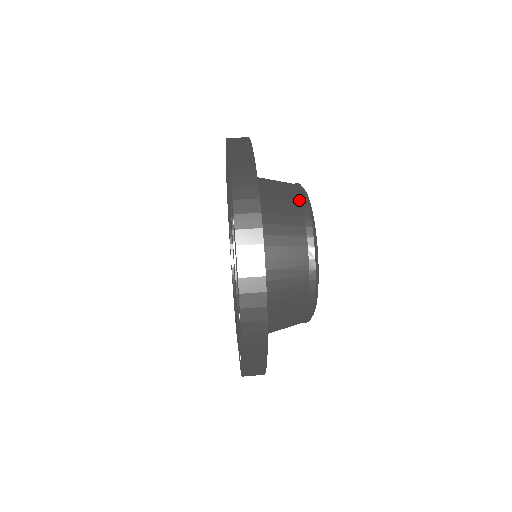
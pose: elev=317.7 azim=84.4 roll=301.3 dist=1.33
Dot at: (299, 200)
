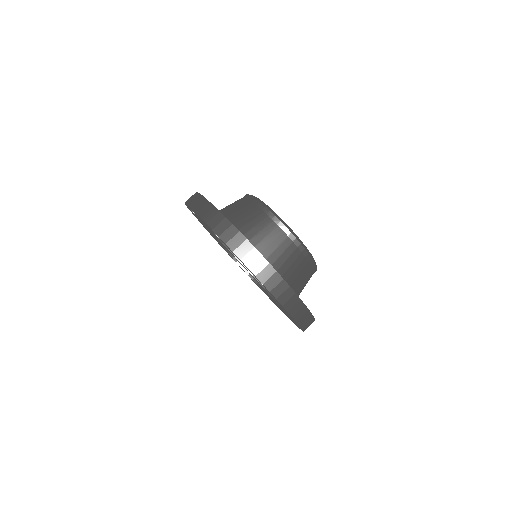
Dot at: (304, 258)
